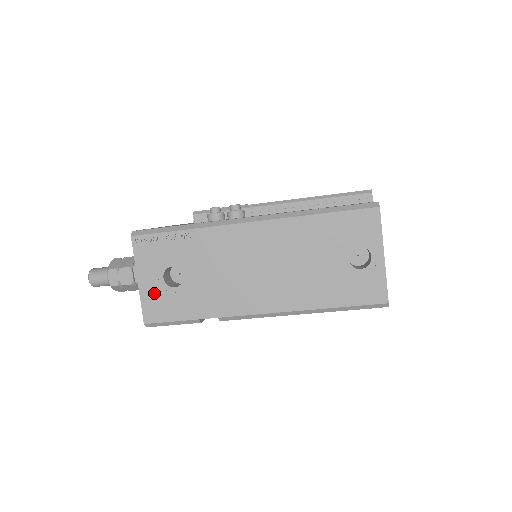
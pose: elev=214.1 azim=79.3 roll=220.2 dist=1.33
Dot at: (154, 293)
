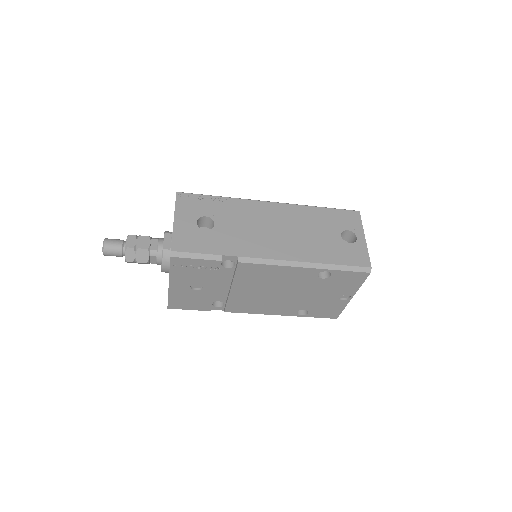
Dot at: (186, 231)
